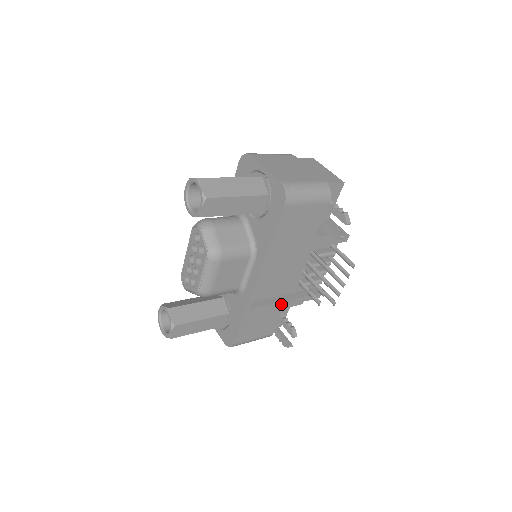
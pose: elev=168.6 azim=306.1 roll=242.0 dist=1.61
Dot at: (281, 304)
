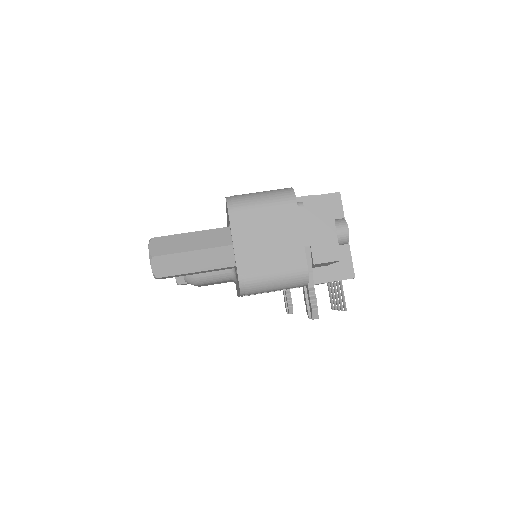
Dot at: occluded
